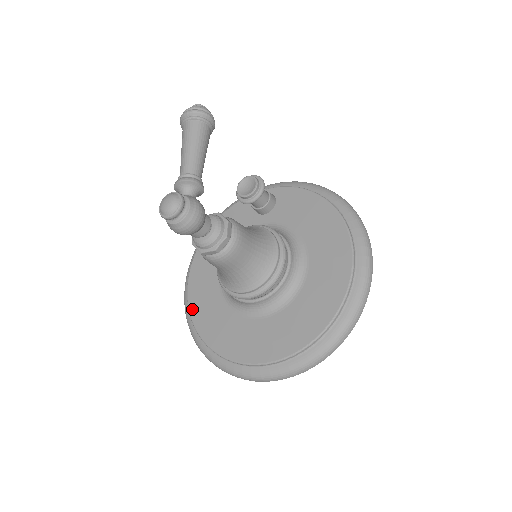
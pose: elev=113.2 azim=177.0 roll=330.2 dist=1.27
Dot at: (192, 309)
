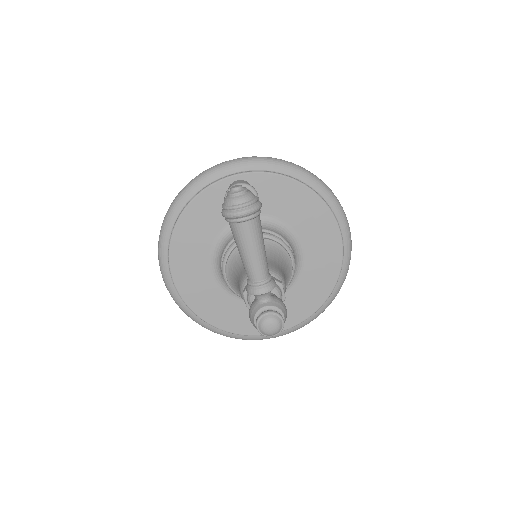
Dot at: (191, 305)
